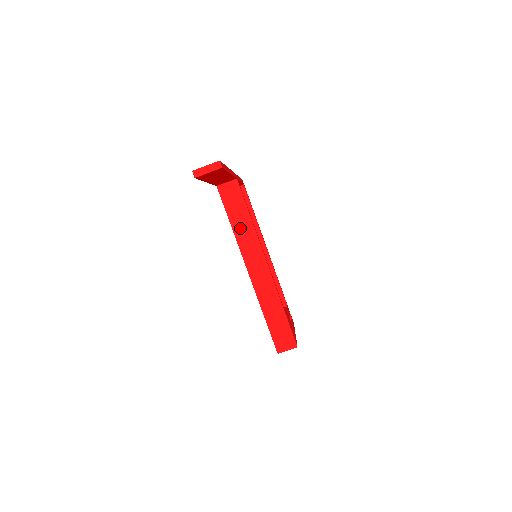
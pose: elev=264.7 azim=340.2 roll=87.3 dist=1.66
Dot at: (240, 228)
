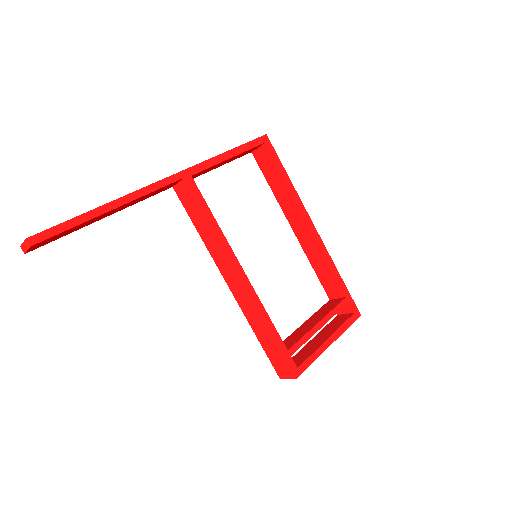
Dot at: (206, 237)
